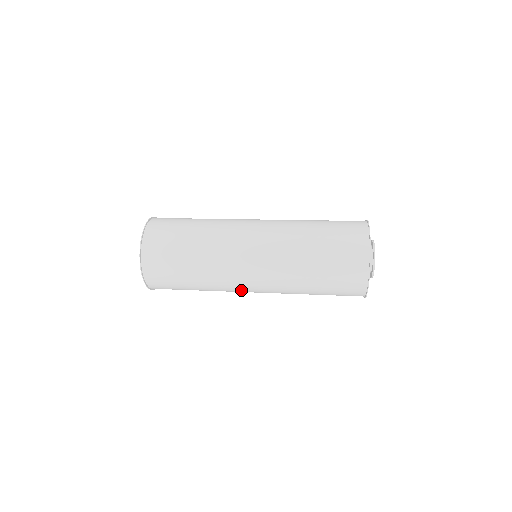
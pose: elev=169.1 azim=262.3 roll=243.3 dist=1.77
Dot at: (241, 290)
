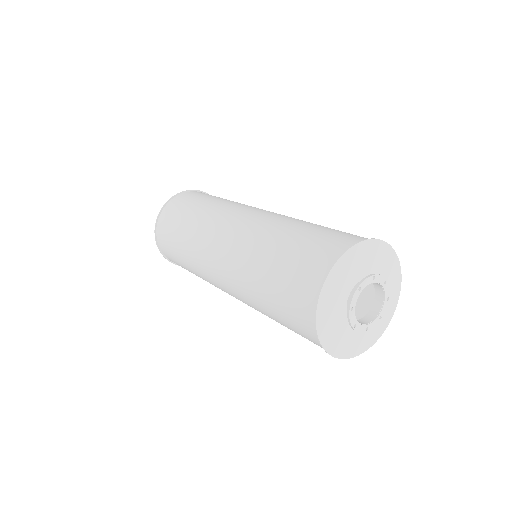
Dot at: (209, 264)
